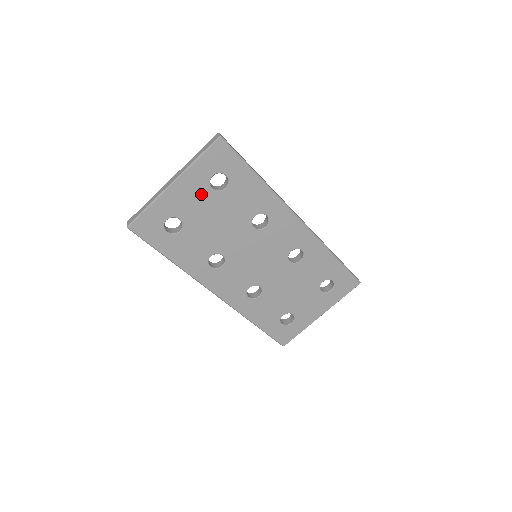
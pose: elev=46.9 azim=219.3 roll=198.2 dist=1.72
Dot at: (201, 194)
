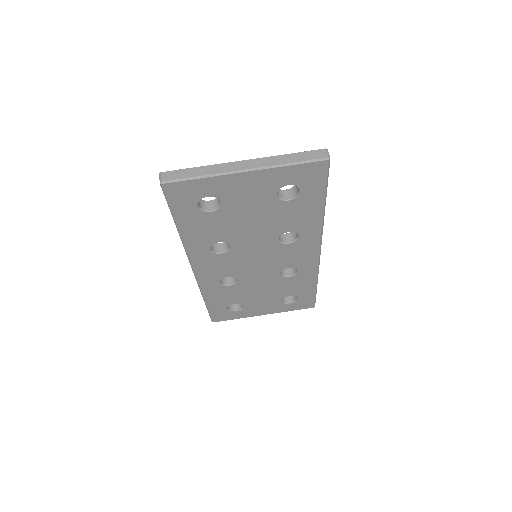
Dot at: (262, 193)
